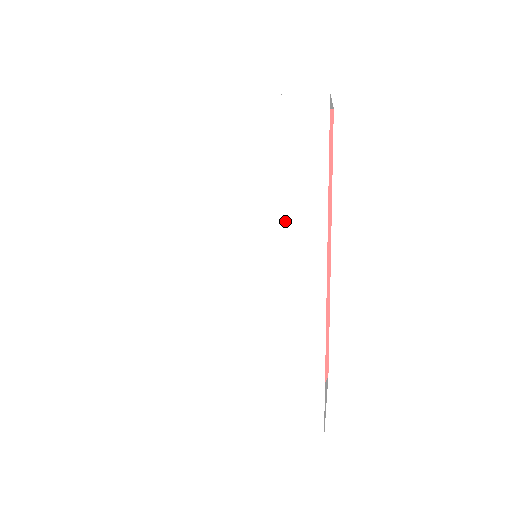
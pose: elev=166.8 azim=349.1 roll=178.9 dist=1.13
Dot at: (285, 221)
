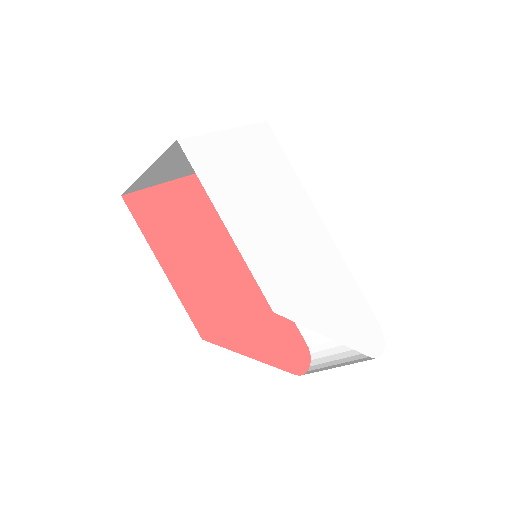
Dot at: (290, 195)
